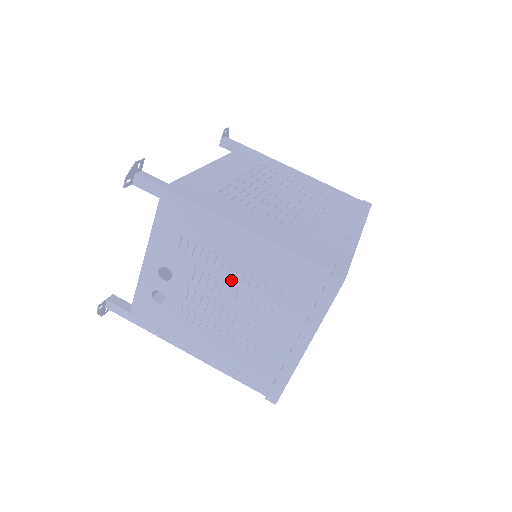
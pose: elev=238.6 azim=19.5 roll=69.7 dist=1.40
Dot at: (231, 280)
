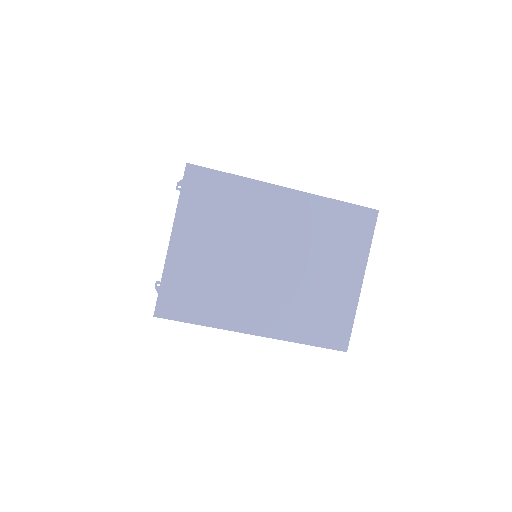
Dot at: occluded
